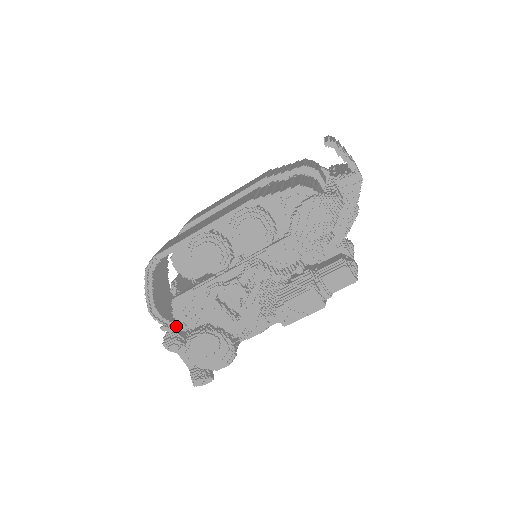
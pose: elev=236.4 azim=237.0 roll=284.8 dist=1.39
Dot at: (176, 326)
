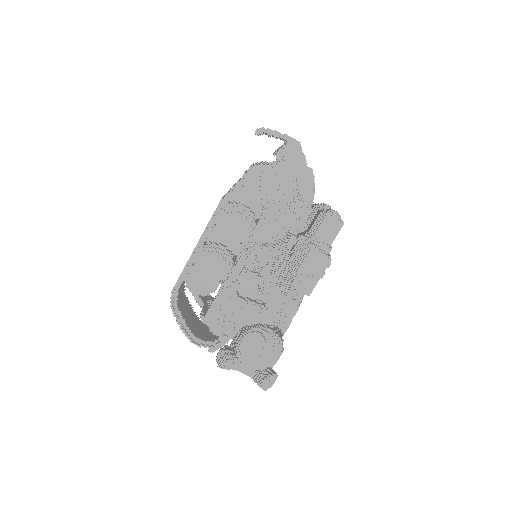
Dot at: (220, 342)
